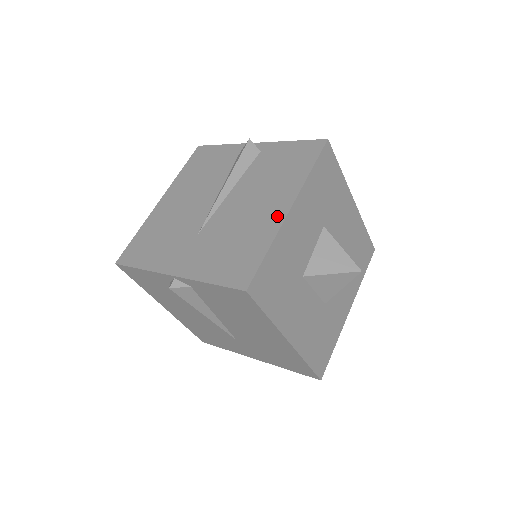
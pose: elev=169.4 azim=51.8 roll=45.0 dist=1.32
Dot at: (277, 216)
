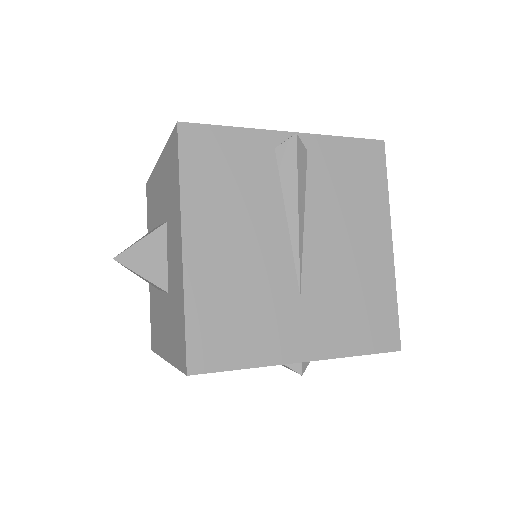
Dot at: (385, 256)
